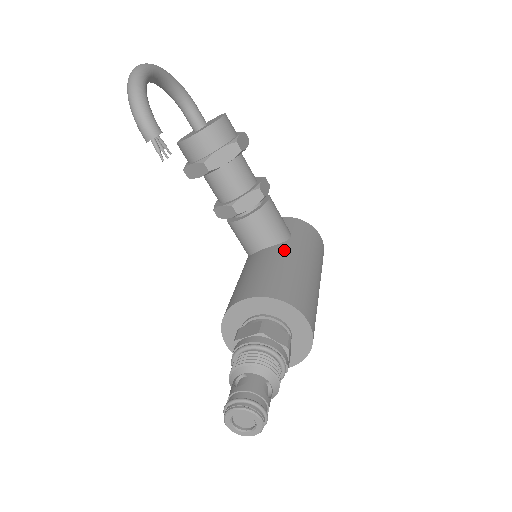
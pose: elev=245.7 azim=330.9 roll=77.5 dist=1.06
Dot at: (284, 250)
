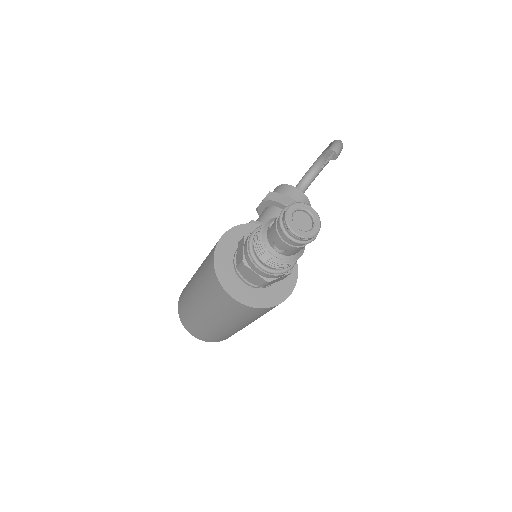
Dot at: occluded
